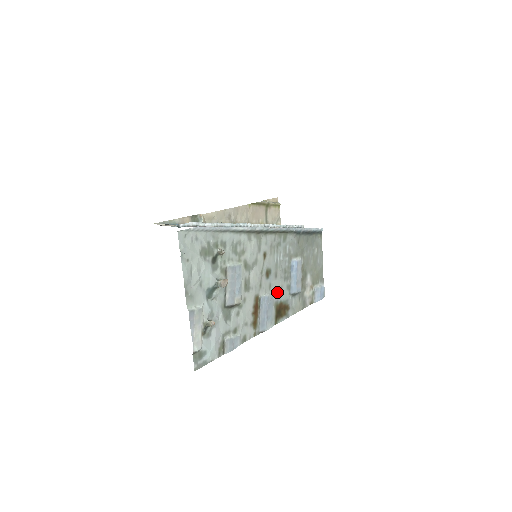
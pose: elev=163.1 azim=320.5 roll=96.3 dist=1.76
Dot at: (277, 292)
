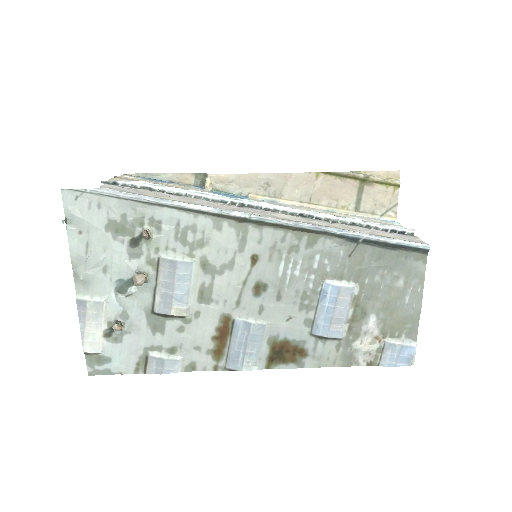
Dot at: (278, 322)
